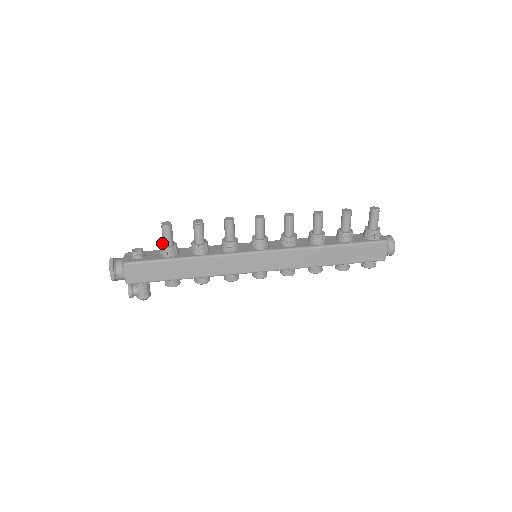
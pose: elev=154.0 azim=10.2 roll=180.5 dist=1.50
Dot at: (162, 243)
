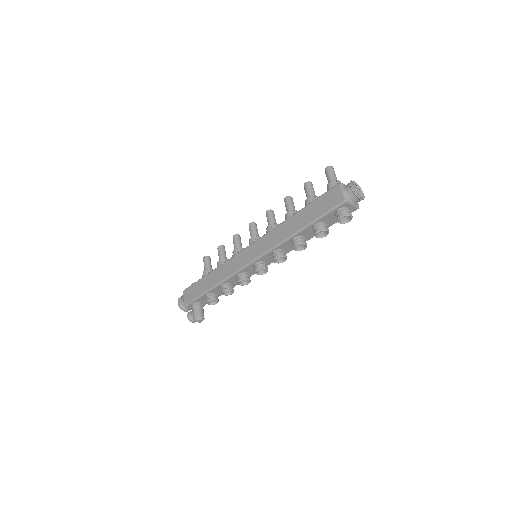
Dot at: occluded
